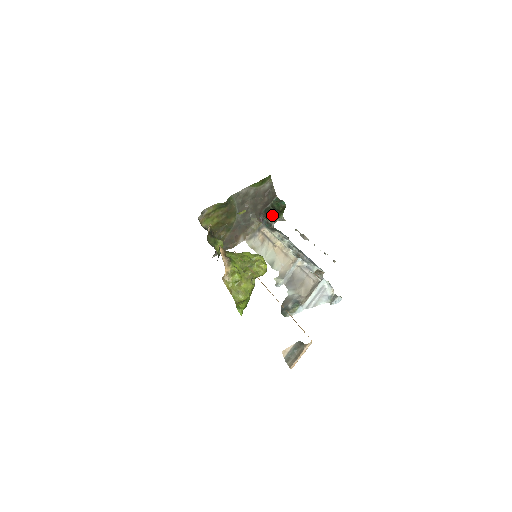
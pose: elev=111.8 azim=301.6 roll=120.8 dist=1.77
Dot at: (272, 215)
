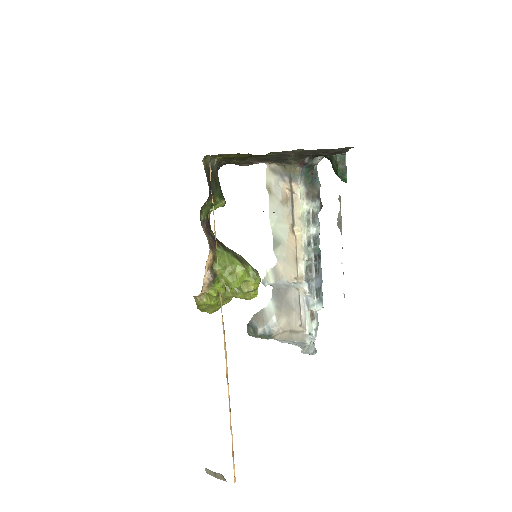
Dot at: occluded
